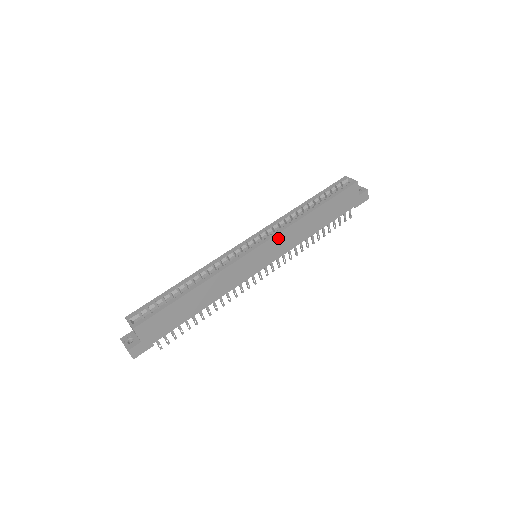
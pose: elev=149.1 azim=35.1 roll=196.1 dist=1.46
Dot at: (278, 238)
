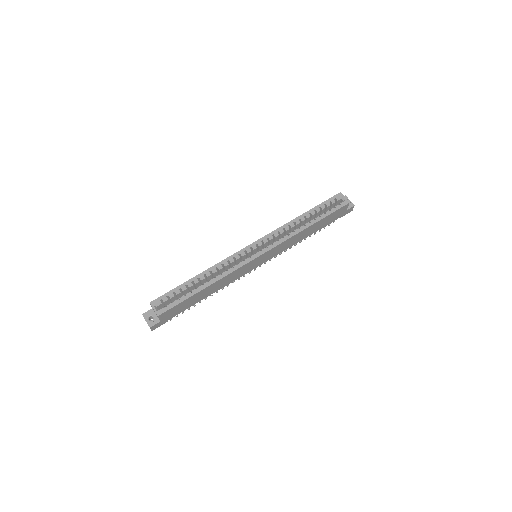
Dot at: (277, 247)
